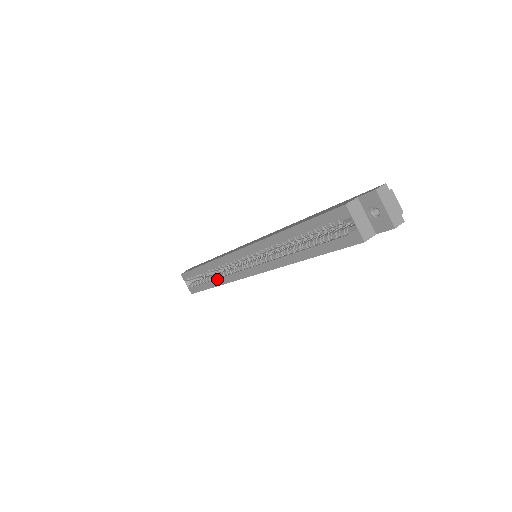
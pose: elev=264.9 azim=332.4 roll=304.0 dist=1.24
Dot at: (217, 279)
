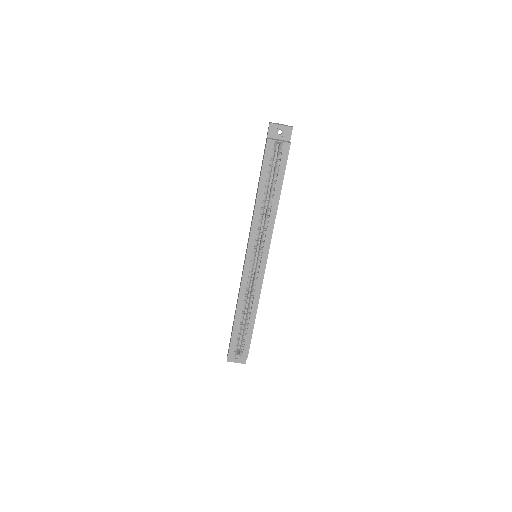
Dot at: (252, 307)
